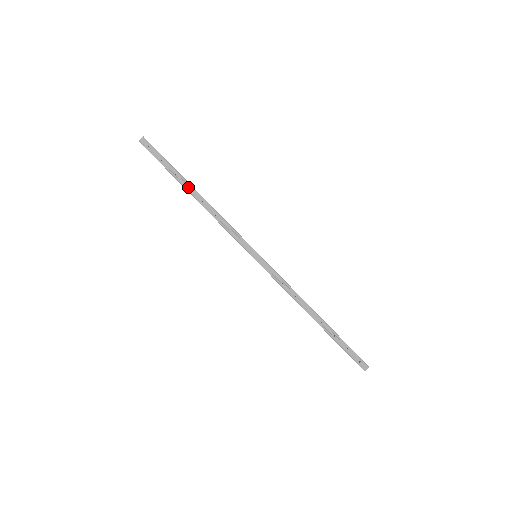
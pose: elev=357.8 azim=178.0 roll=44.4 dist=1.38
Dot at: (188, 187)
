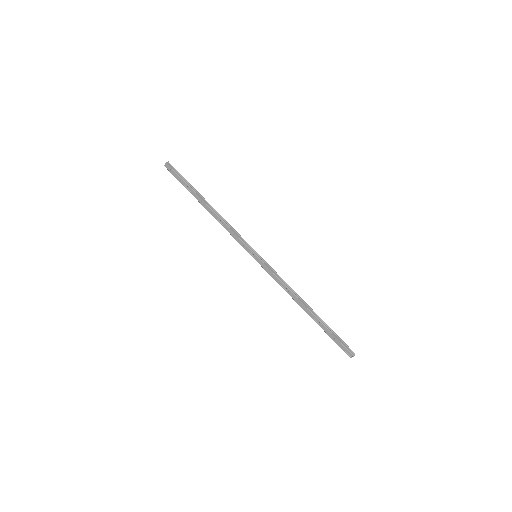
Dot at: (200, 201)
